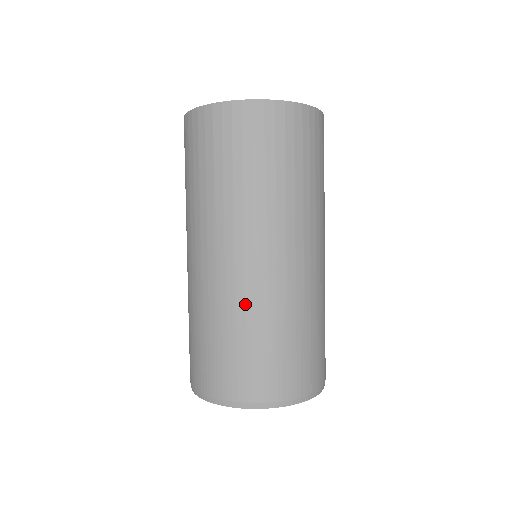
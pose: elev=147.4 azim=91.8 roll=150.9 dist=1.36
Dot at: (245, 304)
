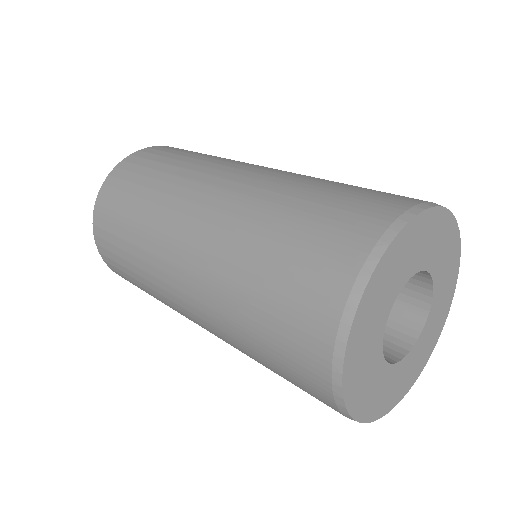
Dot at: (306, 176)
